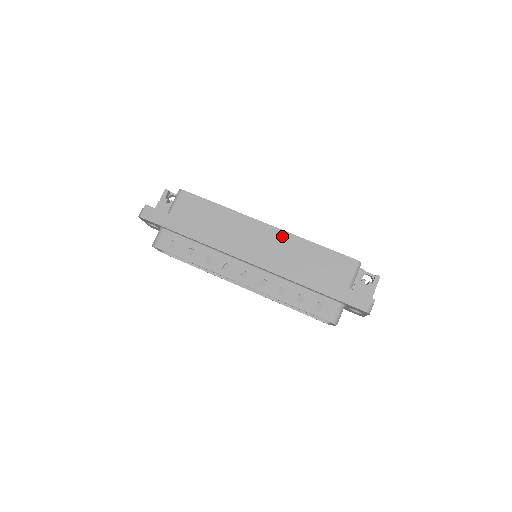
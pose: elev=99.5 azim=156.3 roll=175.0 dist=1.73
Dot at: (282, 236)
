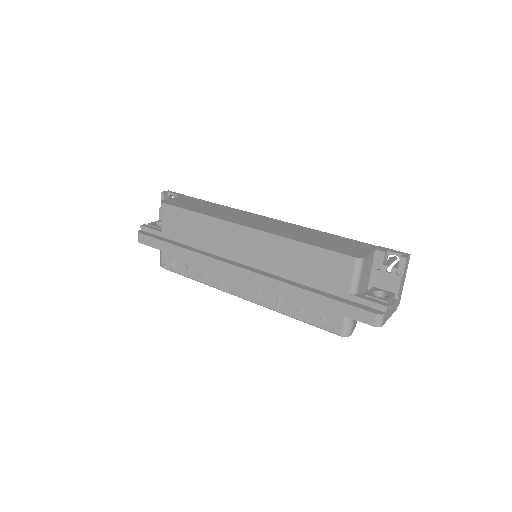
Dot at: (265, 239)
